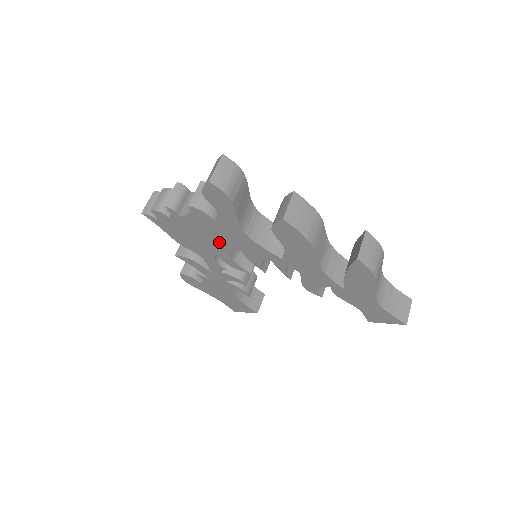
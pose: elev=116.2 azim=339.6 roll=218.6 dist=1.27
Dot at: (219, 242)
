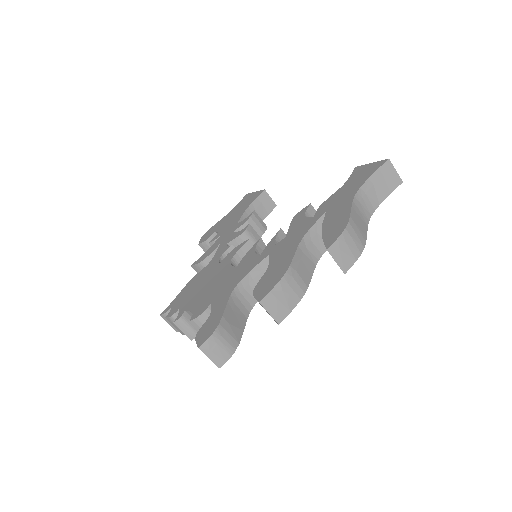
Dot at: occluded
